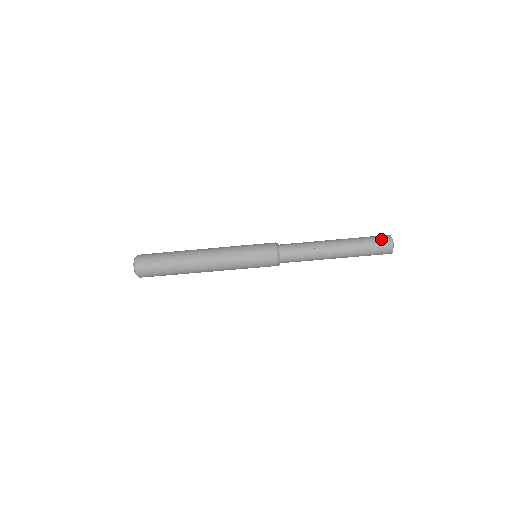
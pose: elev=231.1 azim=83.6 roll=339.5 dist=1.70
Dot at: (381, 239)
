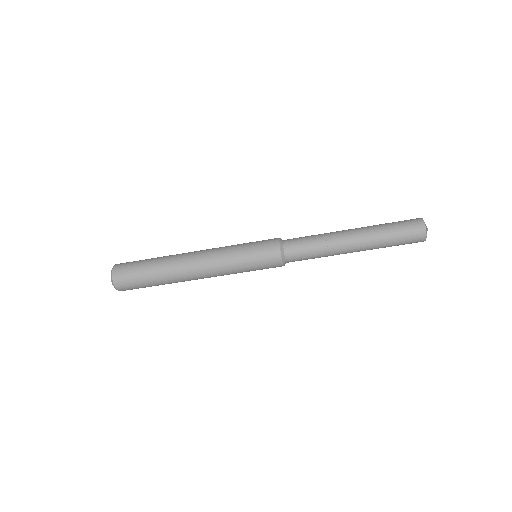
Dot at: (411, 227)
